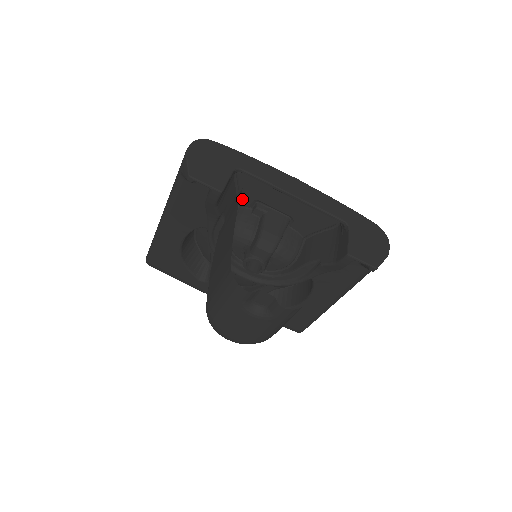
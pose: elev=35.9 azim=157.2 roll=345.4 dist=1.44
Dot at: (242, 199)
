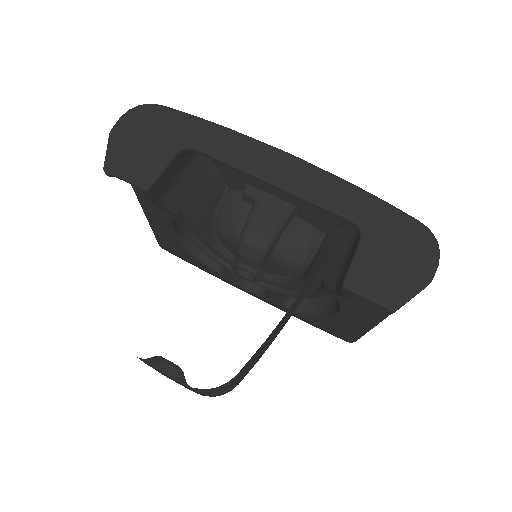
Dot at: (227, 180)
